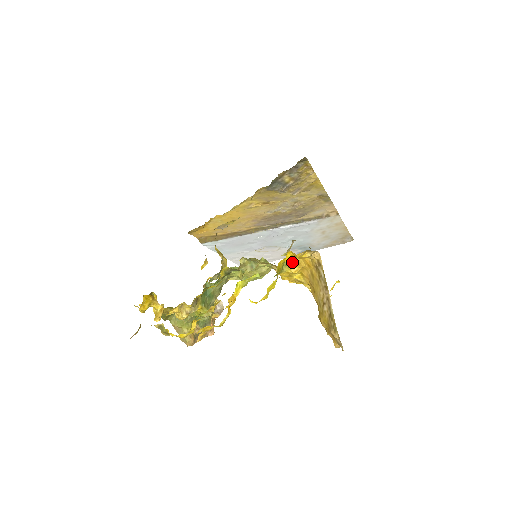
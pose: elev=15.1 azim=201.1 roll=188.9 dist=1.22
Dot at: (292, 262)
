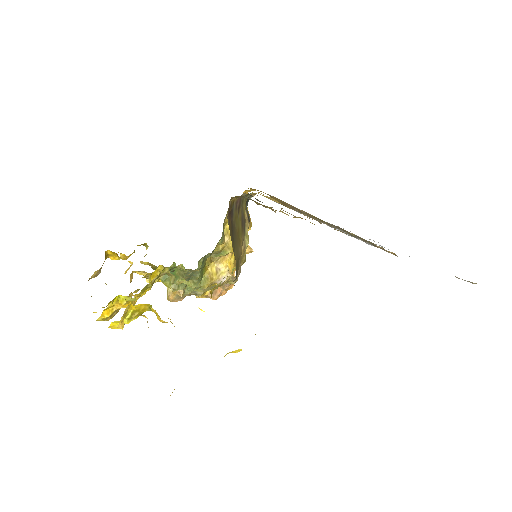
Dot at: (153, 311)
